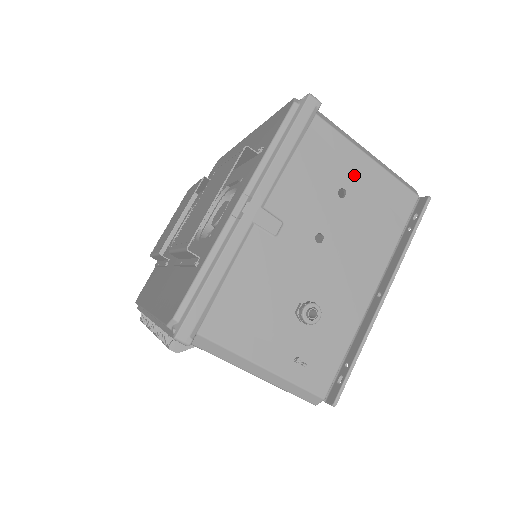
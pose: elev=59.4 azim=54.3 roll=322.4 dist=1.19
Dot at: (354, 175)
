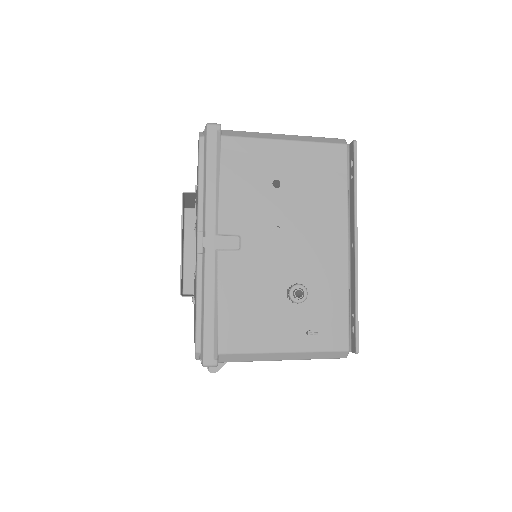
Dot at: (279, 163)
